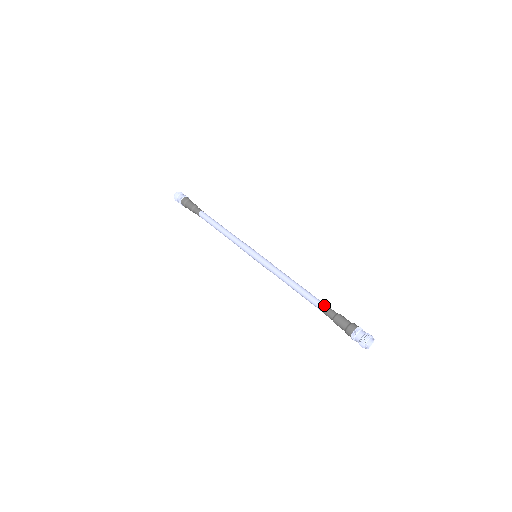
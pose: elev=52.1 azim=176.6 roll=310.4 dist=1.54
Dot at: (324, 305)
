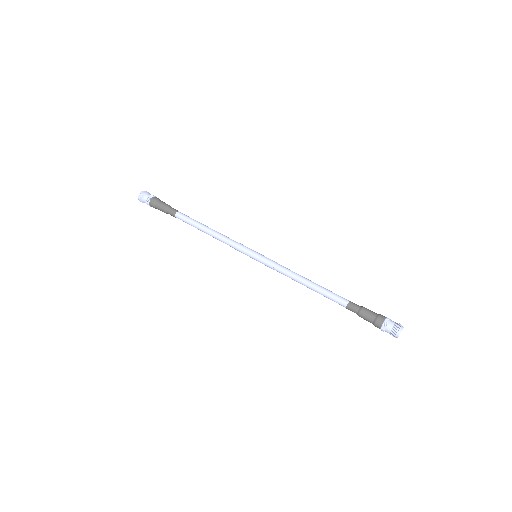
Dot at: (344, 303)
